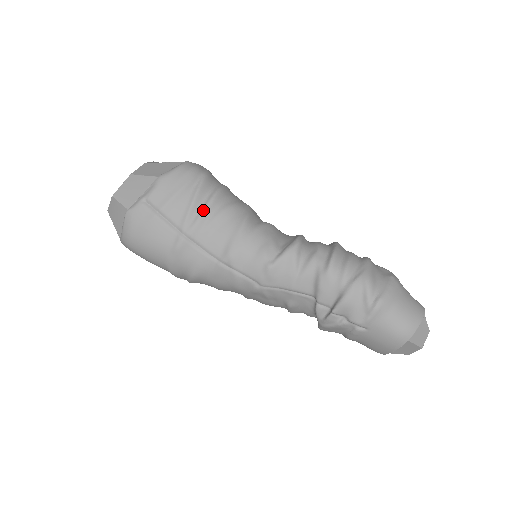
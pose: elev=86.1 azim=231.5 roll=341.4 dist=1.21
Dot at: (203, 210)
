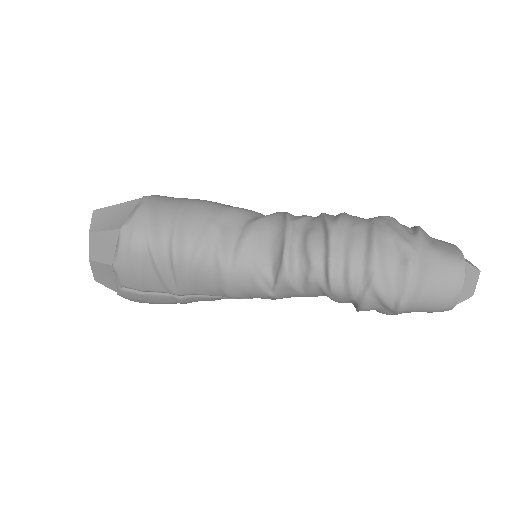
Dot at: (175, 276)
